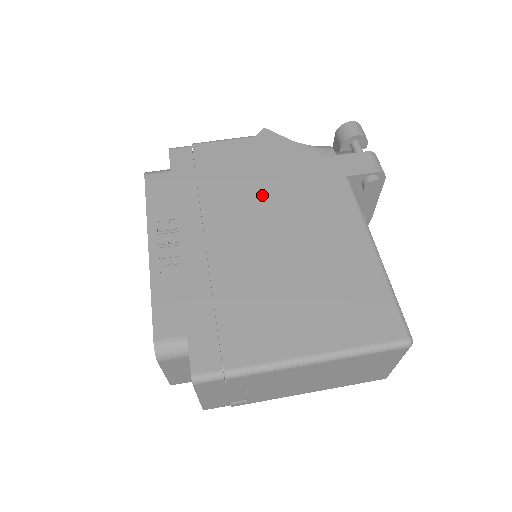
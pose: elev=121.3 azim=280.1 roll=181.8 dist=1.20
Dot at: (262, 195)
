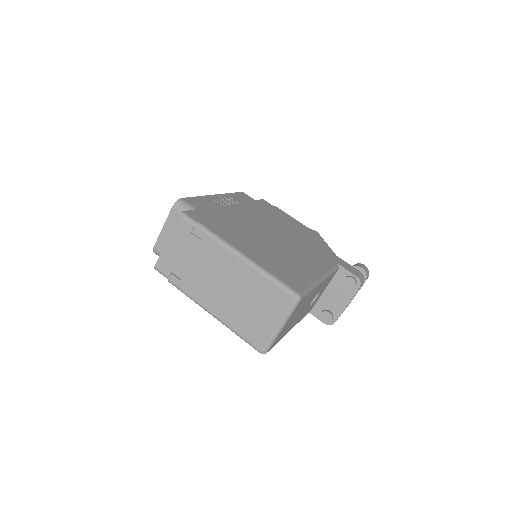
Dot at: (288, 232)
